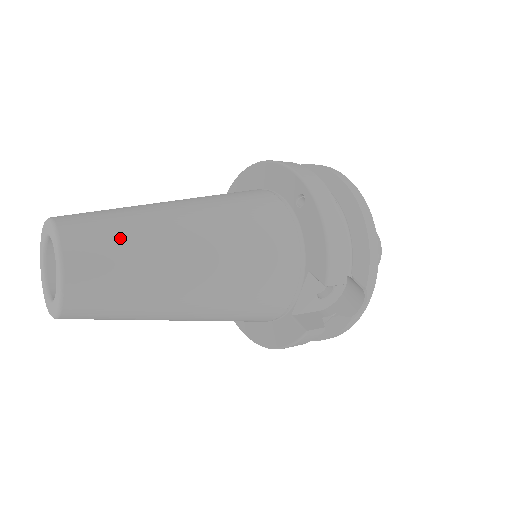
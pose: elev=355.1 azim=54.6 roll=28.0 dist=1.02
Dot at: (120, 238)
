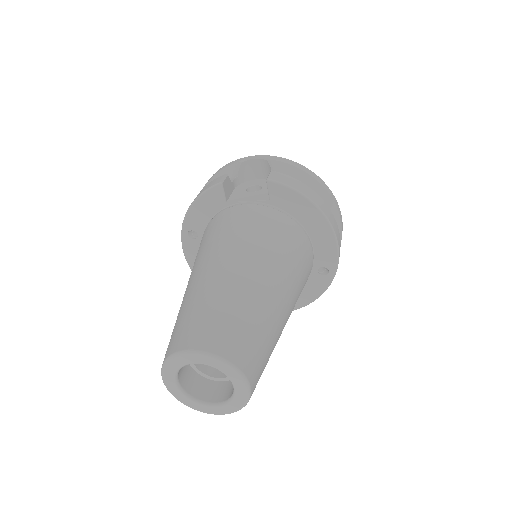
Dot at: occluded
